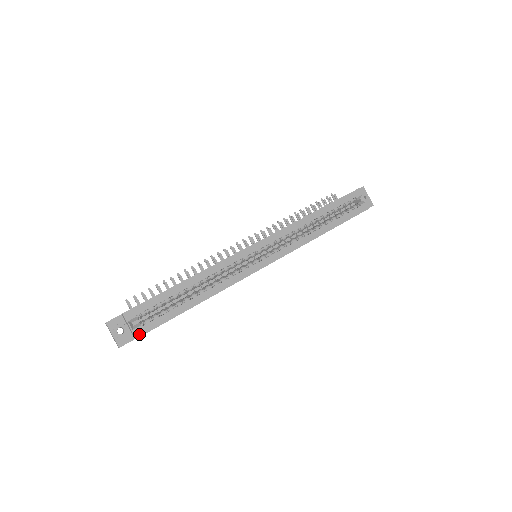
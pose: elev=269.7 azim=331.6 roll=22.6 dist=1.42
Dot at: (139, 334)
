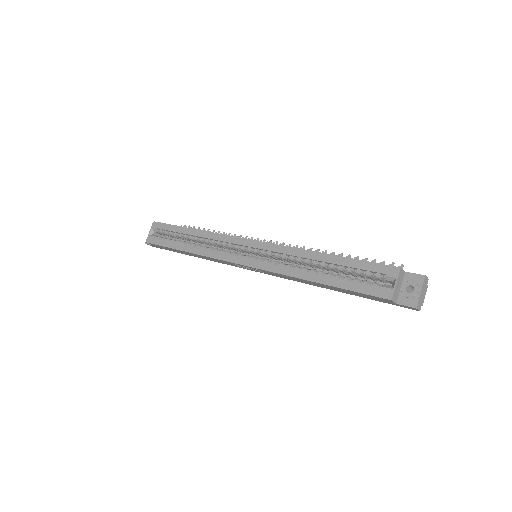
Dot at: (149, 241)
